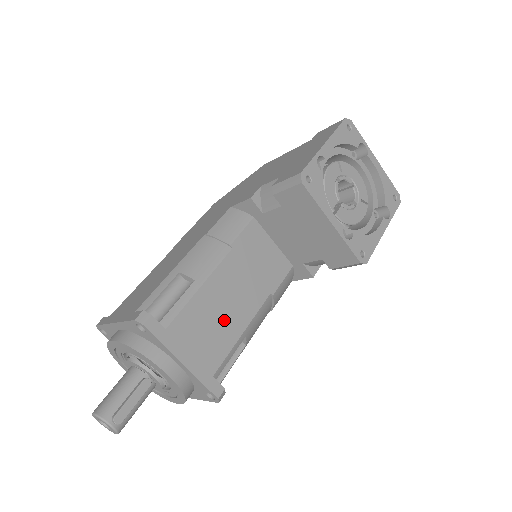
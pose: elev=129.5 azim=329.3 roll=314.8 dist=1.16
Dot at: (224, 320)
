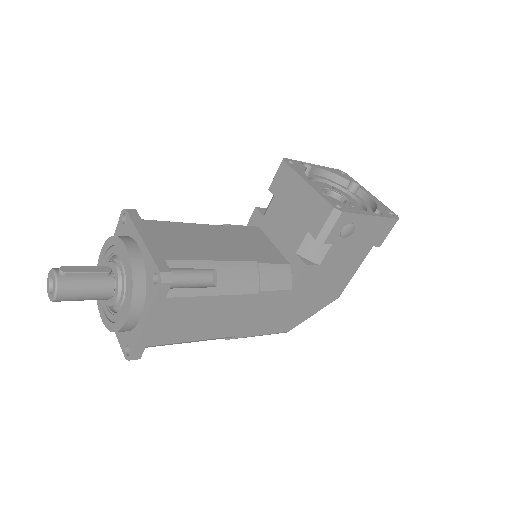
Dot at: (198, 245)
